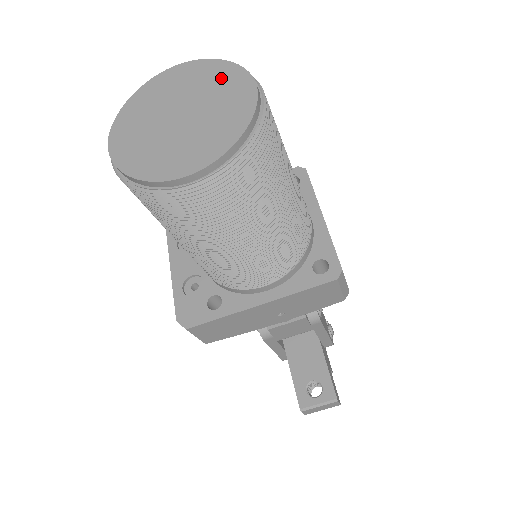
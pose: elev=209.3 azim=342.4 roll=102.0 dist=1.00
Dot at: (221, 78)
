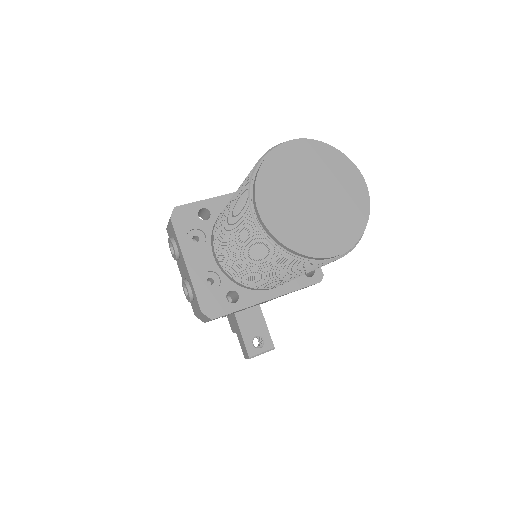
Dot at: (339, 168)
